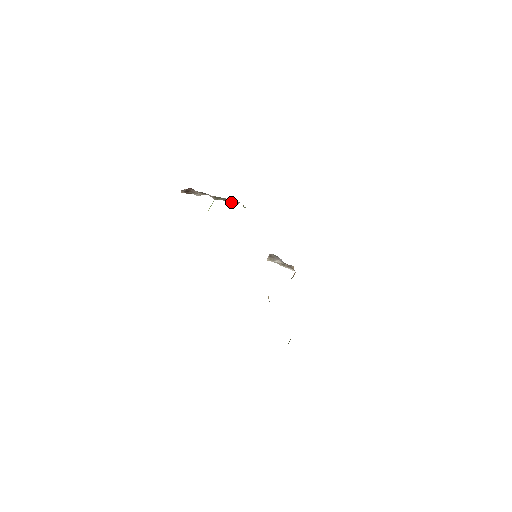
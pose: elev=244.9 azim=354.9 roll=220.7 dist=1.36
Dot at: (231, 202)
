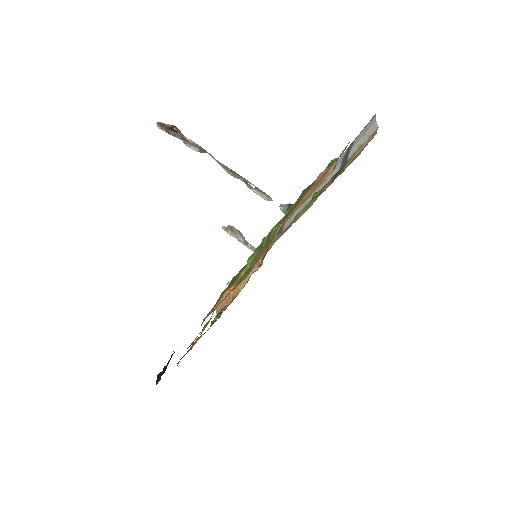
Dot at: (261, 194)
